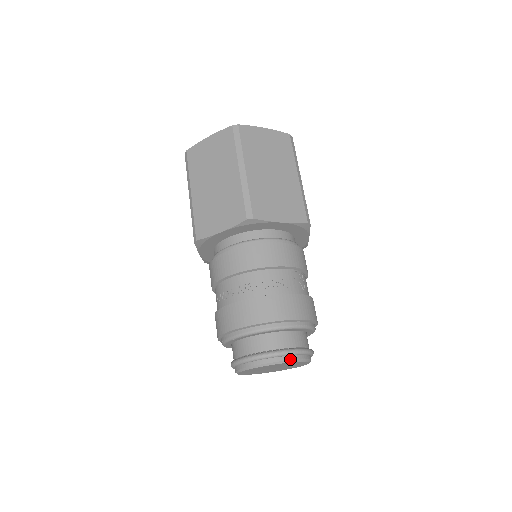
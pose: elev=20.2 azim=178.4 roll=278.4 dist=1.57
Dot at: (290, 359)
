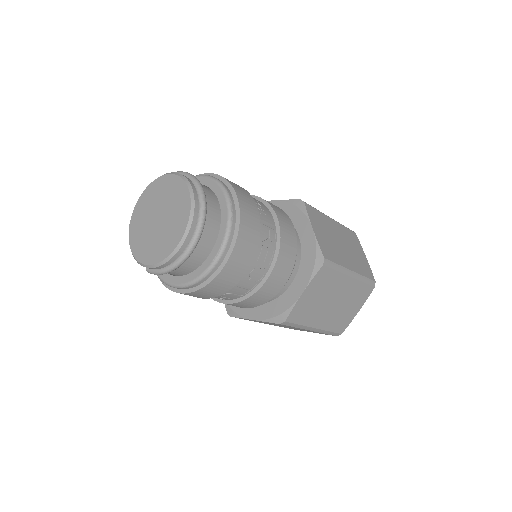
Dot at: (194, 190)
